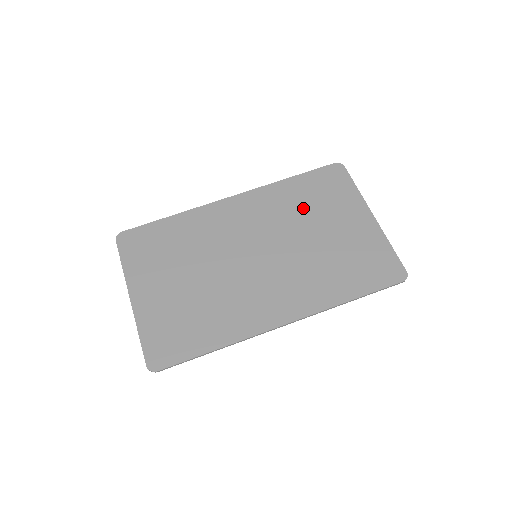
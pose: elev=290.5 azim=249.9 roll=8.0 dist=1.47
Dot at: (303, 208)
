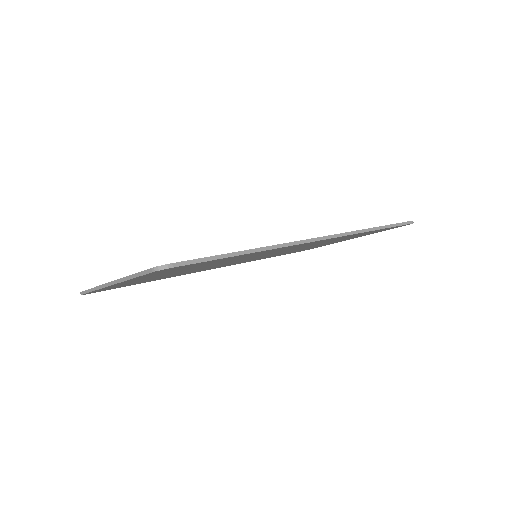
Dot at: occluded
